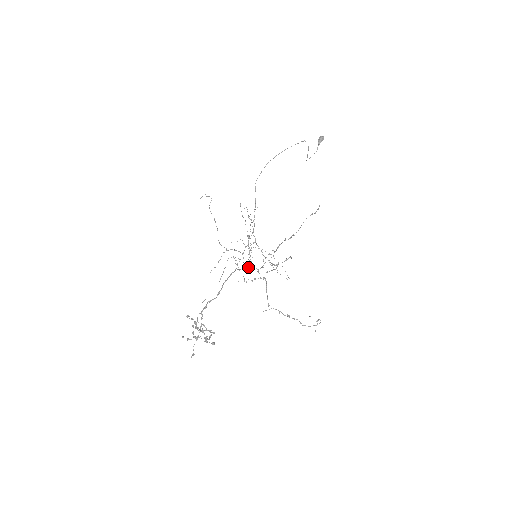
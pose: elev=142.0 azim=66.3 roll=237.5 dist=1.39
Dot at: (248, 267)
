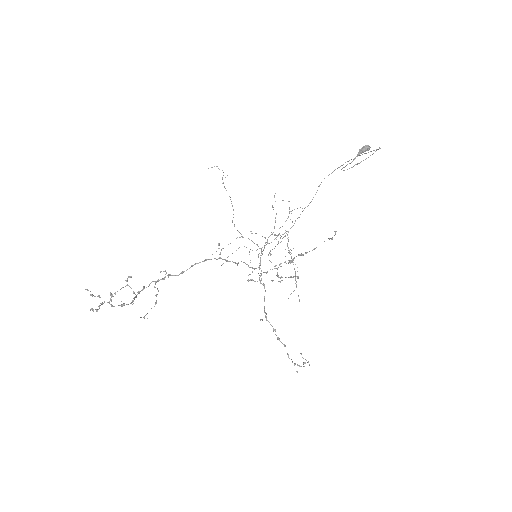
Dot at: (247, 264)
